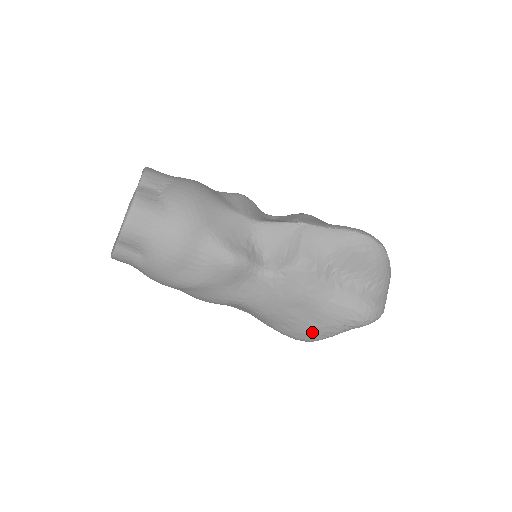
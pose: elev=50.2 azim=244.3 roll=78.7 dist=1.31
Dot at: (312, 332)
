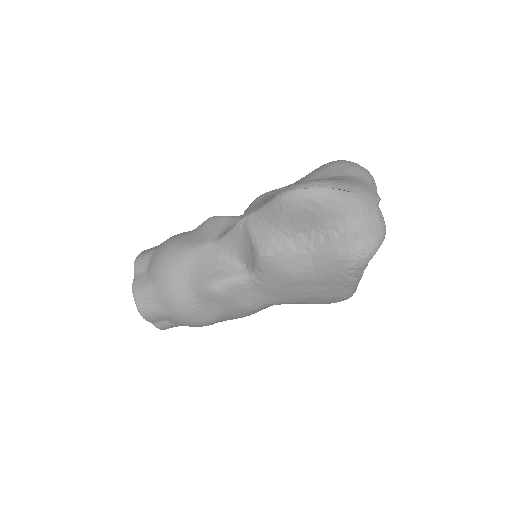
Dot at: (334, 294)
